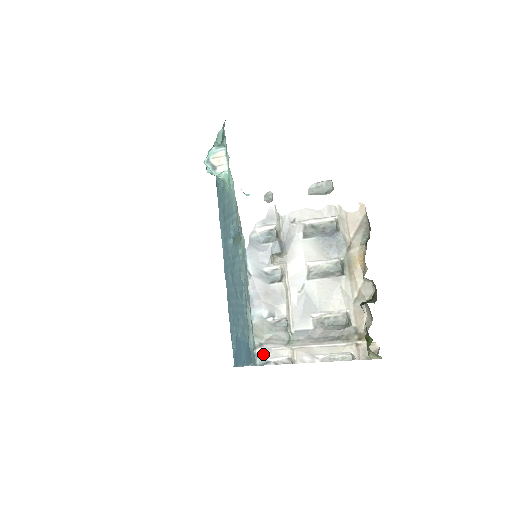
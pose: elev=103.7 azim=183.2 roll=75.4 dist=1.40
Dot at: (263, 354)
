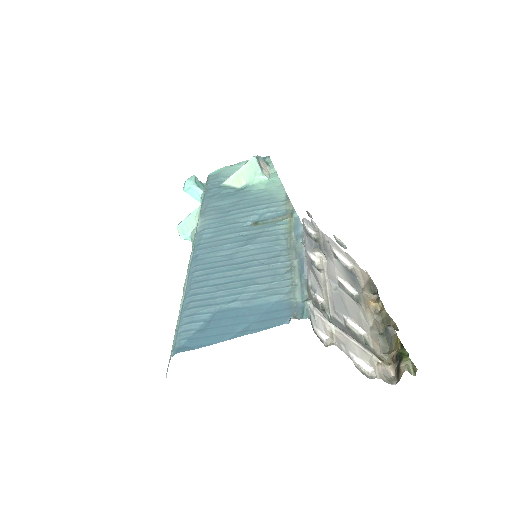
Dot at: (312, 313)
